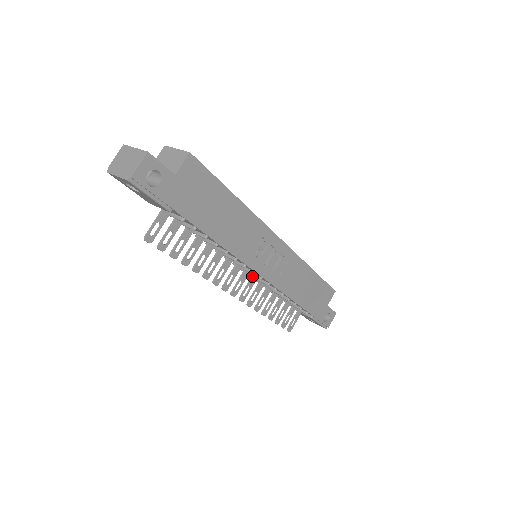
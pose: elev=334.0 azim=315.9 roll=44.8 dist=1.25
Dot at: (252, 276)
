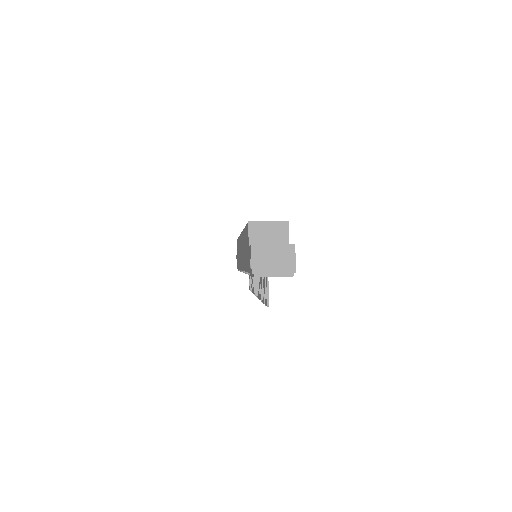
Dot at: occluded
